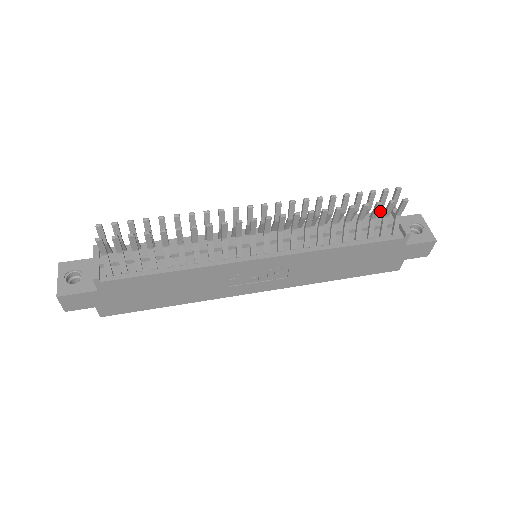
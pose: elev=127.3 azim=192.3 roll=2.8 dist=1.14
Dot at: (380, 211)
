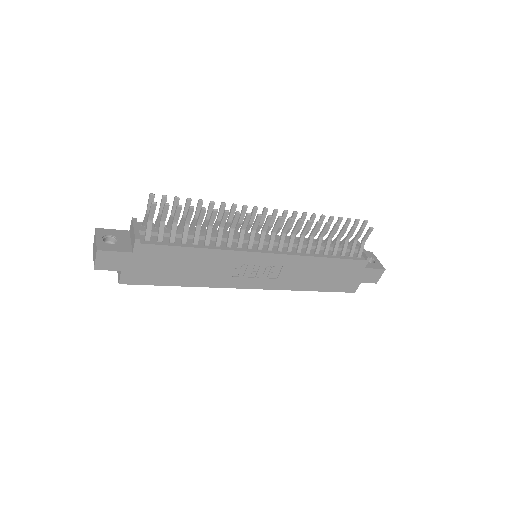
Dot at: occluded
